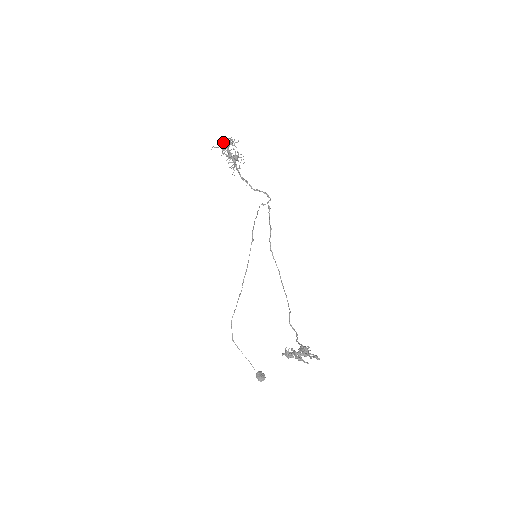
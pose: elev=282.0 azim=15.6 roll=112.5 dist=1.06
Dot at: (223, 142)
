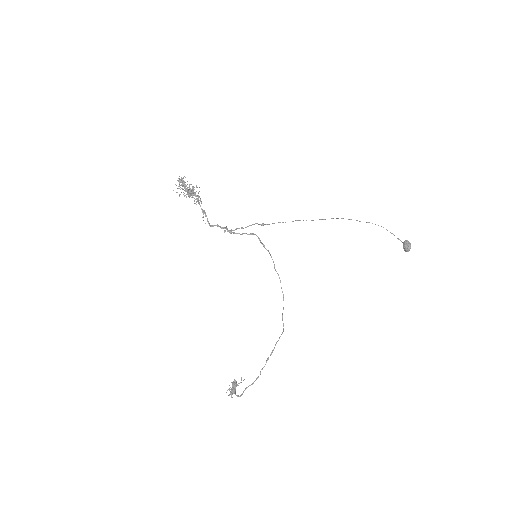
Dot at: occluded
